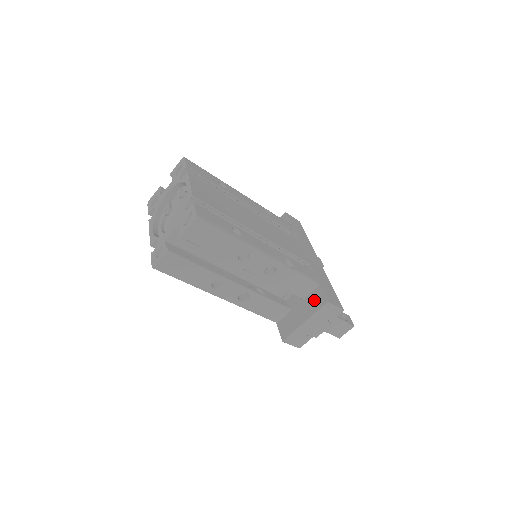
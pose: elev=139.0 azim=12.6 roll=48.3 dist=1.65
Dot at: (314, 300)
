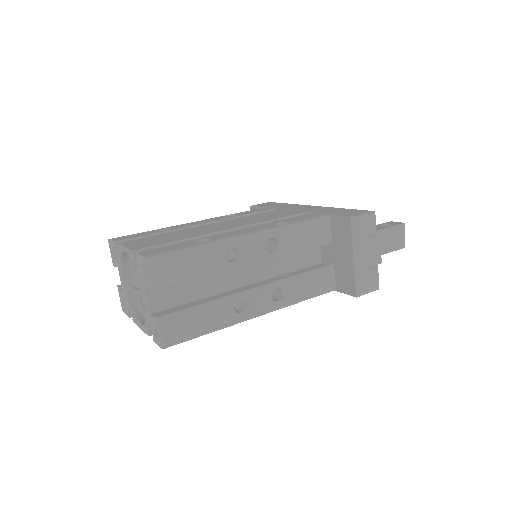
Dot at: (340, 231)
